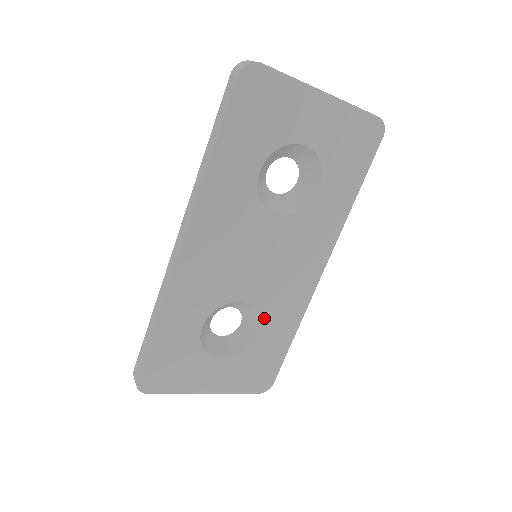
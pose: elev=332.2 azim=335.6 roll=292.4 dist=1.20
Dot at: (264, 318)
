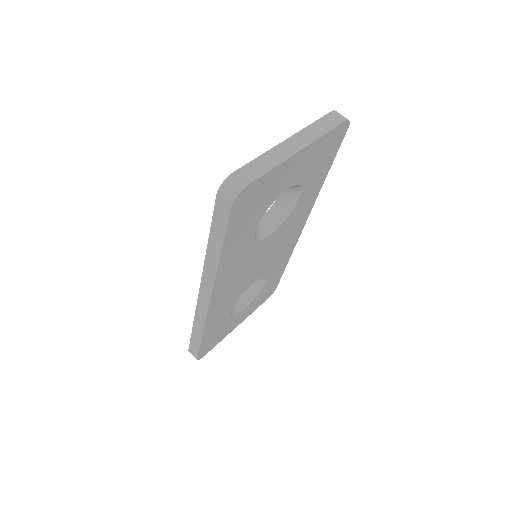
Dot at: (267, 275)
